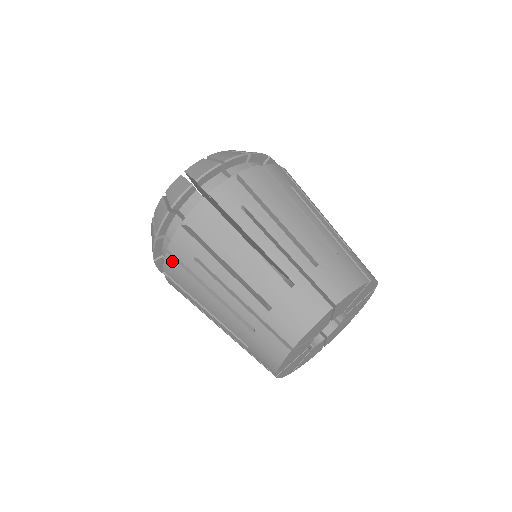
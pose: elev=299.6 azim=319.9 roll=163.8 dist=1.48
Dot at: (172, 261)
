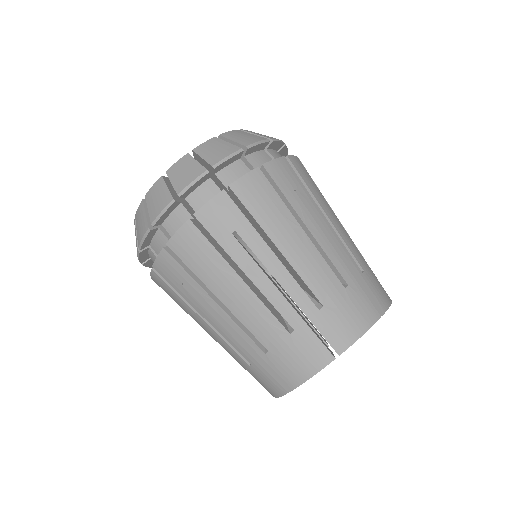
Dot at: occluded
